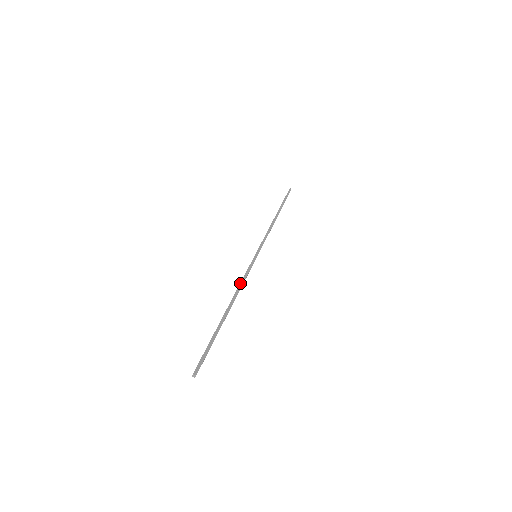
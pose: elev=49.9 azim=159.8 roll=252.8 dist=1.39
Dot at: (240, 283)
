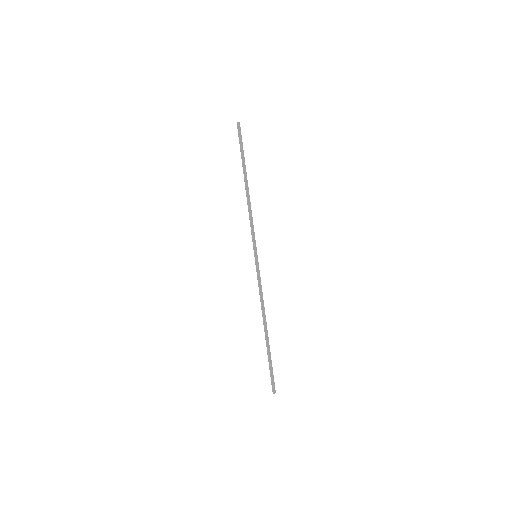
Dot at: (260, 299)
